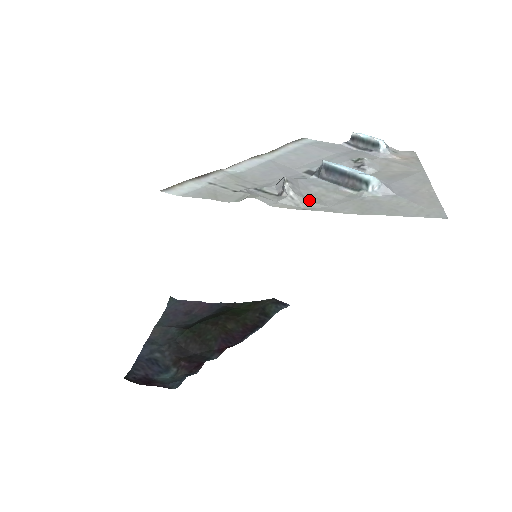
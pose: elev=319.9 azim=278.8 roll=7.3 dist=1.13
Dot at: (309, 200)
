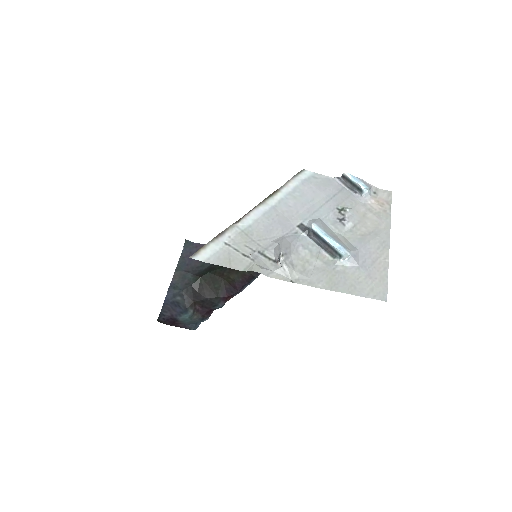
Dot at: (296, 269)
